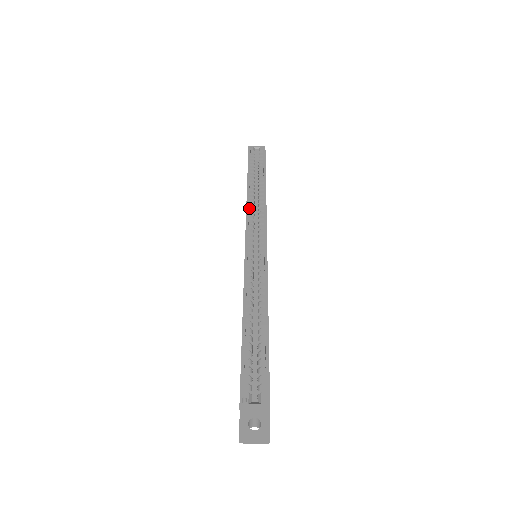
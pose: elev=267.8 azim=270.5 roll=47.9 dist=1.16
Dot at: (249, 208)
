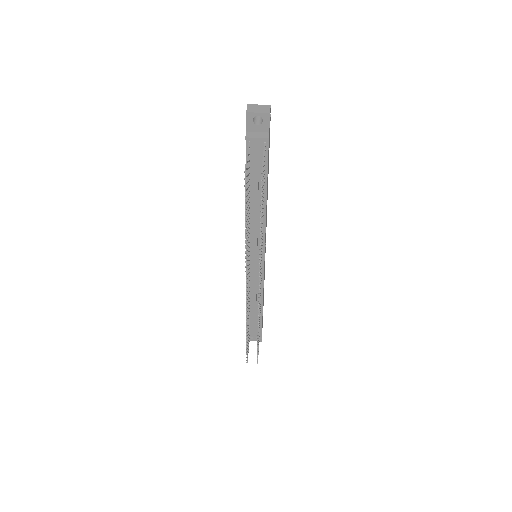
Dot at: occluded
